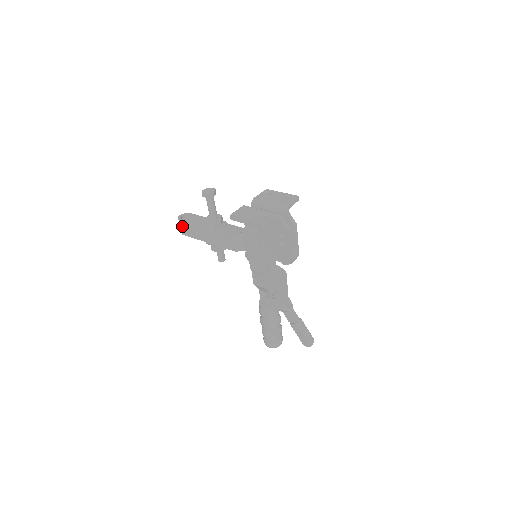
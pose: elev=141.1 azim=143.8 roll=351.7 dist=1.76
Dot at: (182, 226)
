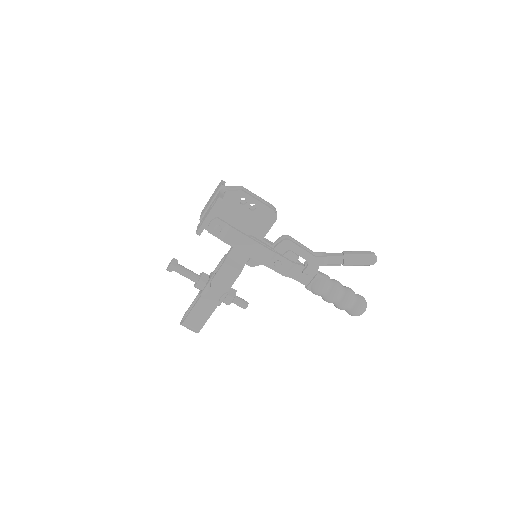
Dot at: (190, 324)
